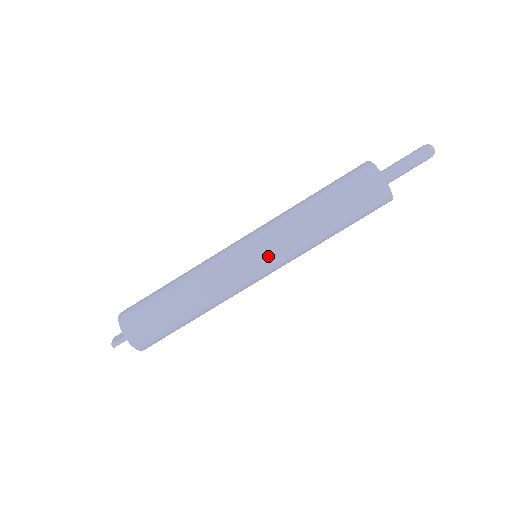
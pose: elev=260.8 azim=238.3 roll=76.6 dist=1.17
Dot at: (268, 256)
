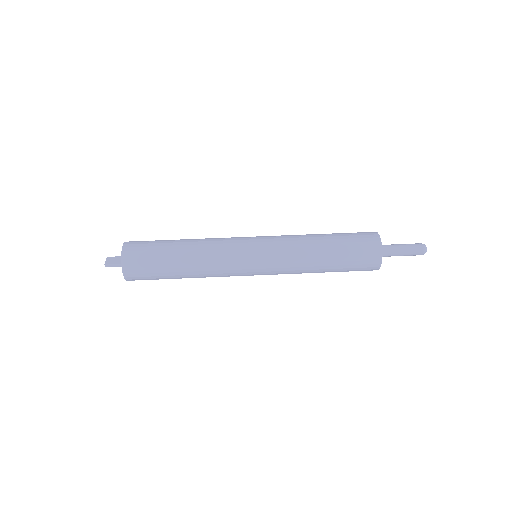
Dot at: (267, 267)
